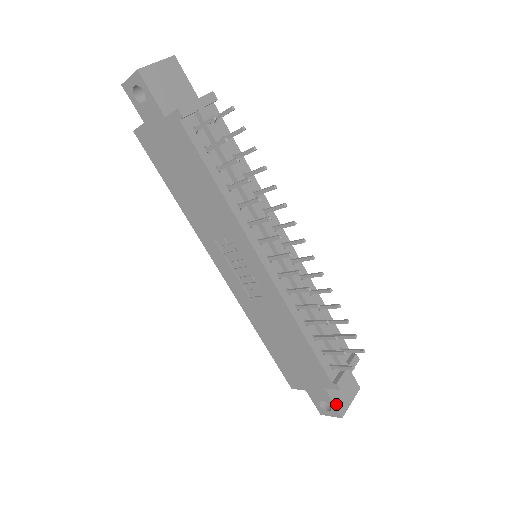
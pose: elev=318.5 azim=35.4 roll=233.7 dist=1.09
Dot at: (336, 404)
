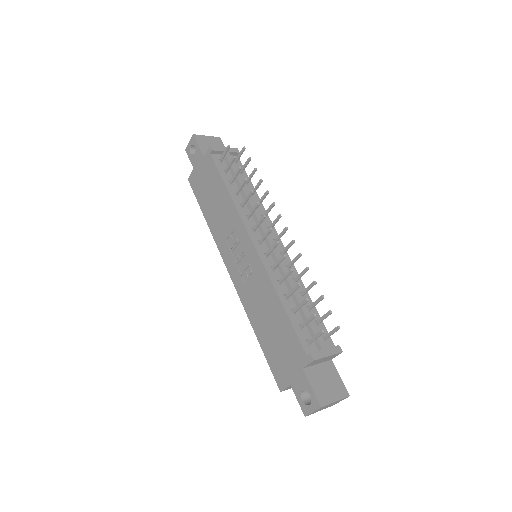
Dot at: (315, 390)
